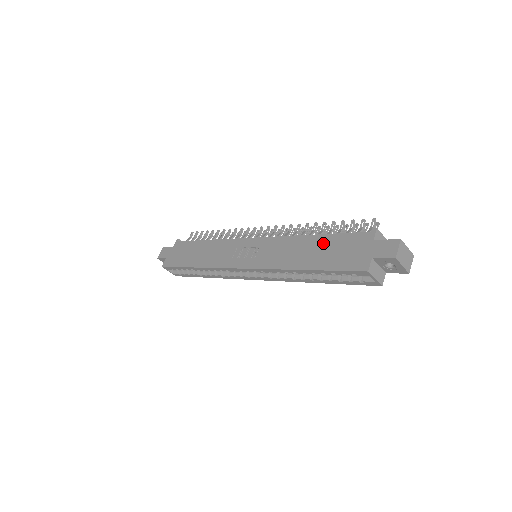
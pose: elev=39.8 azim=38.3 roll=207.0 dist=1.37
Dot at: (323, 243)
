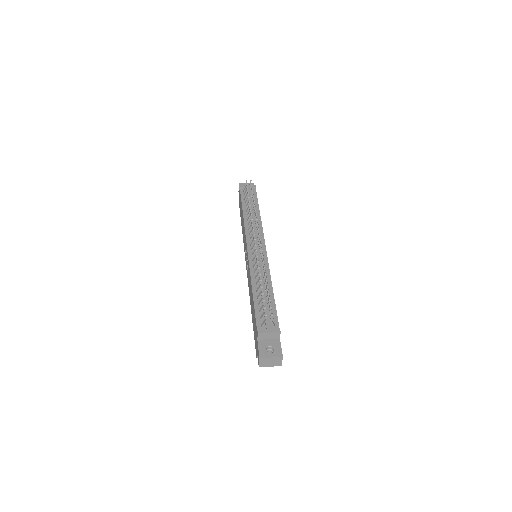
Dot at: (253, 307)
